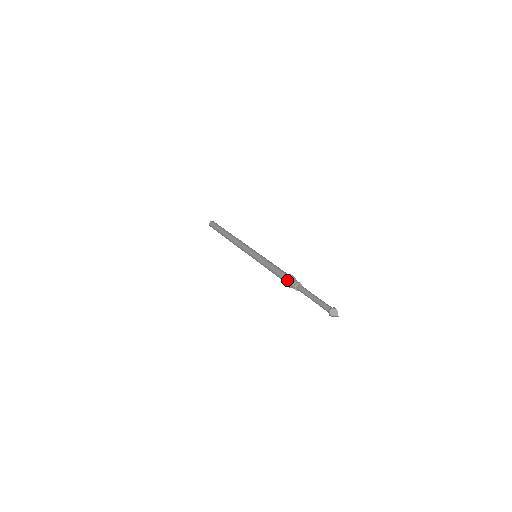
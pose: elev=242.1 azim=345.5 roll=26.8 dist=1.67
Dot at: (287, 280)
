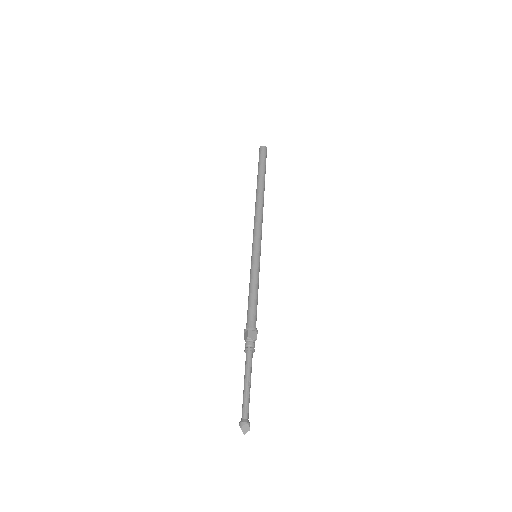
Dot at: occluded
